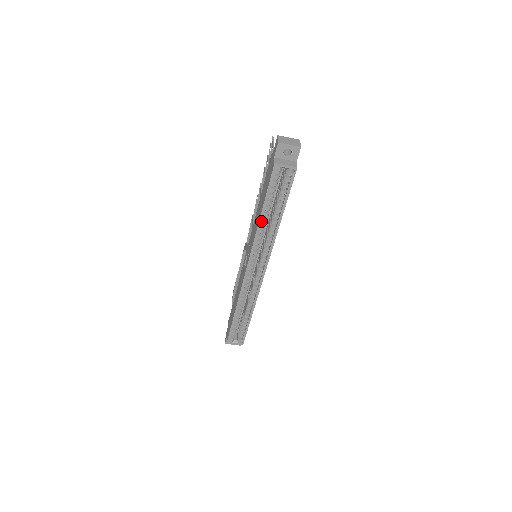
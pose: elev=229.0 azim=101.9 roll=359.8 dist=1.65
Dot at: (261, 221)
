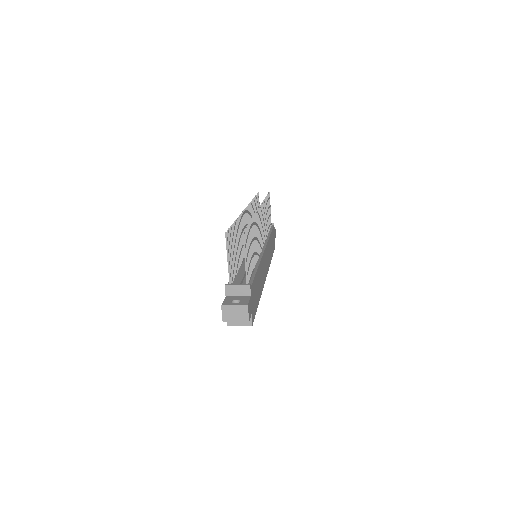
Dot at: occluded
